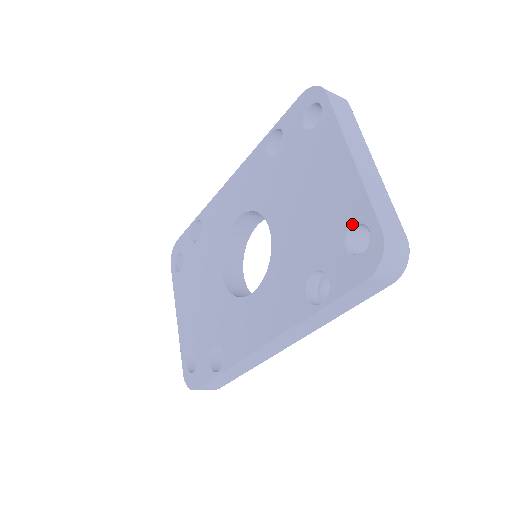
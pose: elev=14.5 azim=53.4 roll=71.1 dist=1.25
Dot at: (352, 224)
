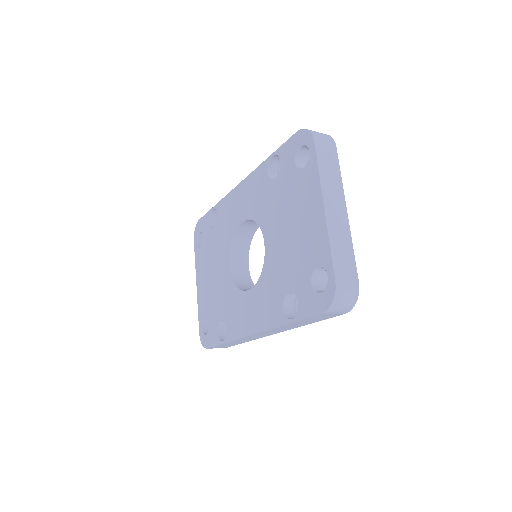
Dot at: (318, 266)
